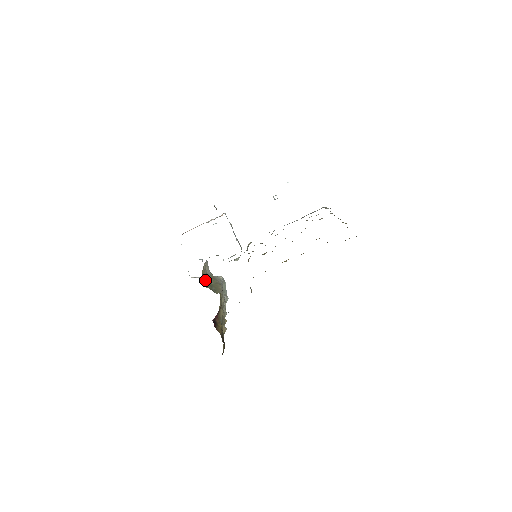
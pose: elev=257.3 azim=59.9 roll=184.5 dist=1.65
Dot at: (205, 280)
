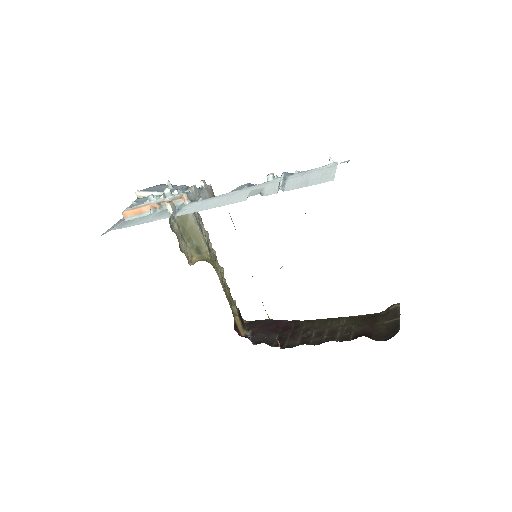
Dot at: (184, 247)
